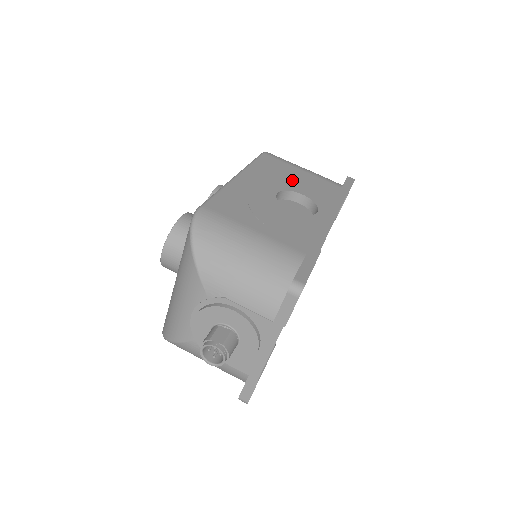
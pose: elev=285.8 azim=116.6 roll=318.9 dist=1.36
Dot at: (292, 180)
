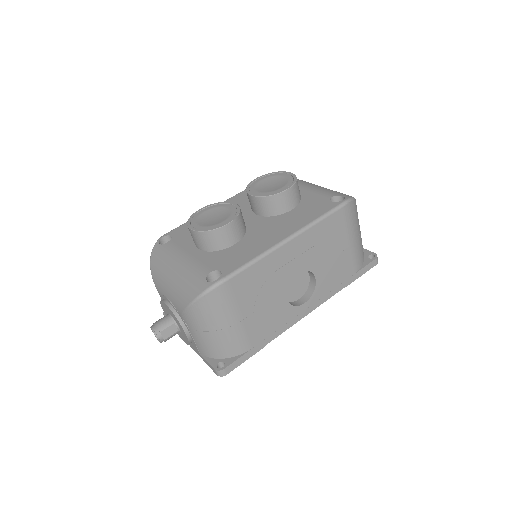
Dot at: (326, 257)
